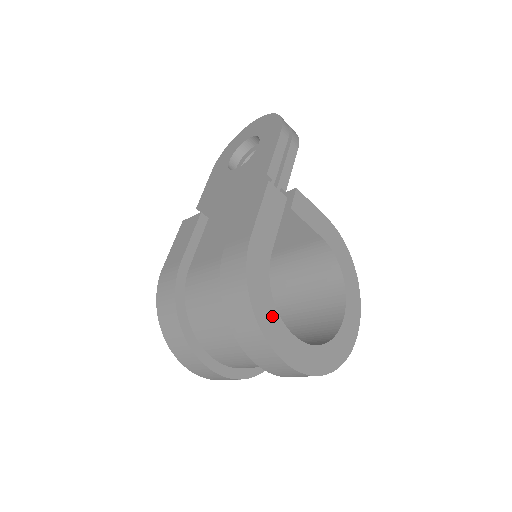
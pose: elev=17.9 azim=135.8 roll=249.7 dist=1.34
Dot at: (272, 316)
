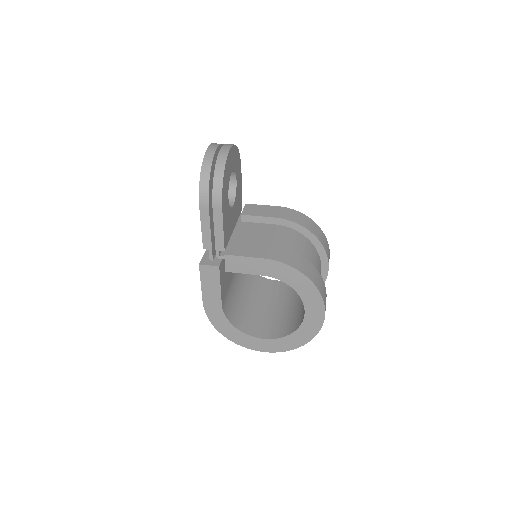
Dot at: (237, 334)
